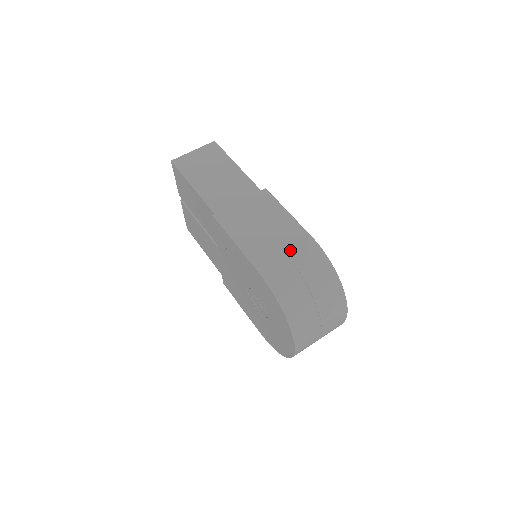
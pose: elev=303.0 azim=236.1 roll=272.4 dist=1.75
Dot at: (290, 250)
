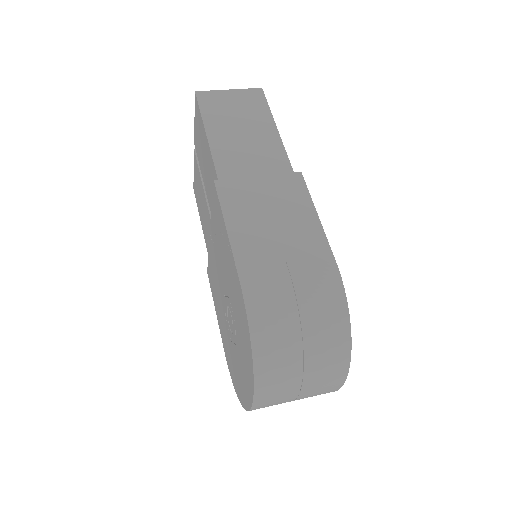
Dot at: (298, 269)
